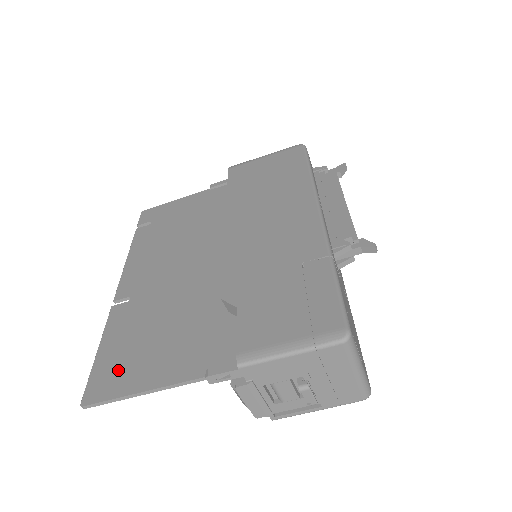
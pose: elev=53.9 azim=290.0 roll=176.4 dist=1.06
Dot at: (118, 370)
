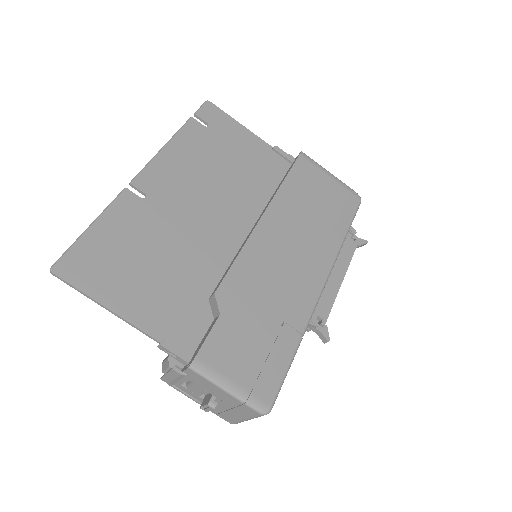
Dot at: (99, 266)
